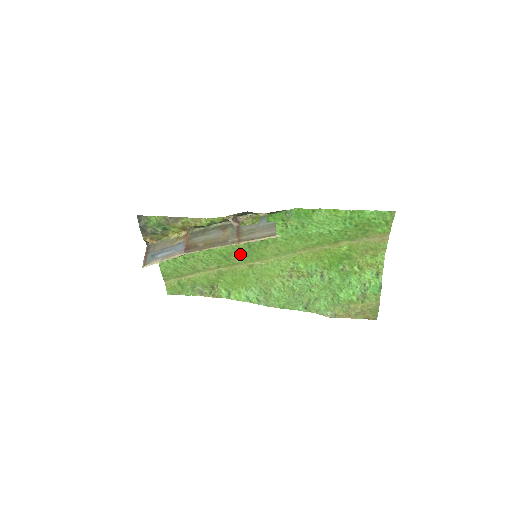
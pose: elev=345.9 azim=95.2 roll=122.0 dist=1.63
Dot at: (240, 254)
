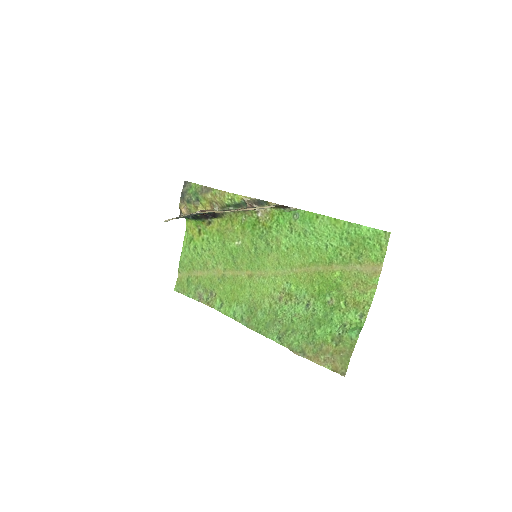
Dot at: (246, 258)
